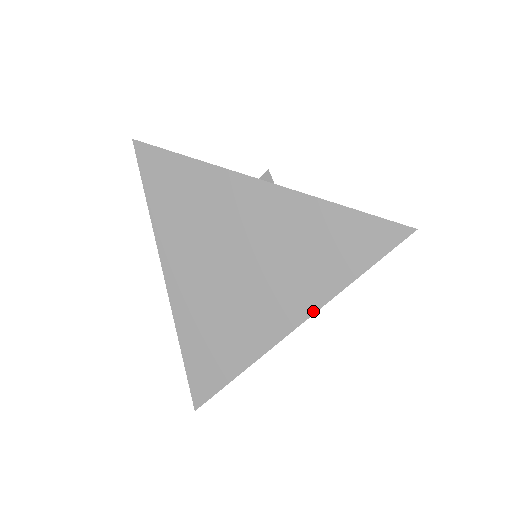
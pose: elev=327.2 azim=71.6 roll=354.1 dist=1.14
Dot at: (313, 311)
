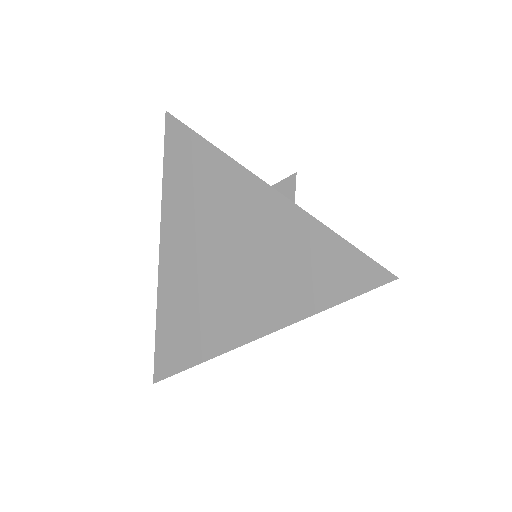
Dot at: (274, 329)
